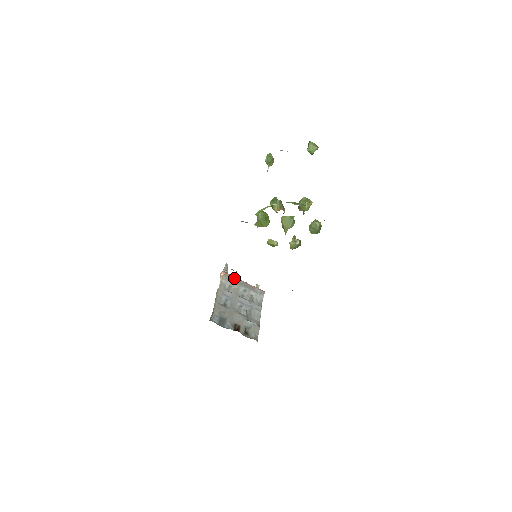
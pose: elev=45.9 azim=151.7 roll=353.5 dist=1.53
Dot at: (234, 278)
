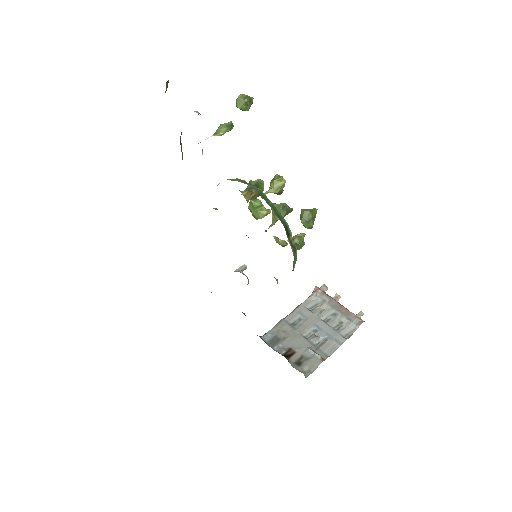
Dot at: (326, 297)
